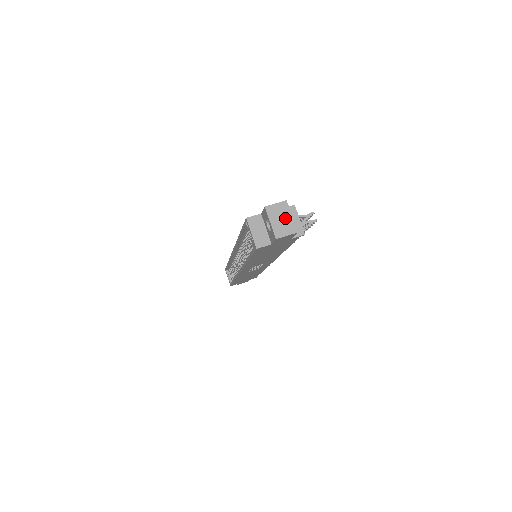
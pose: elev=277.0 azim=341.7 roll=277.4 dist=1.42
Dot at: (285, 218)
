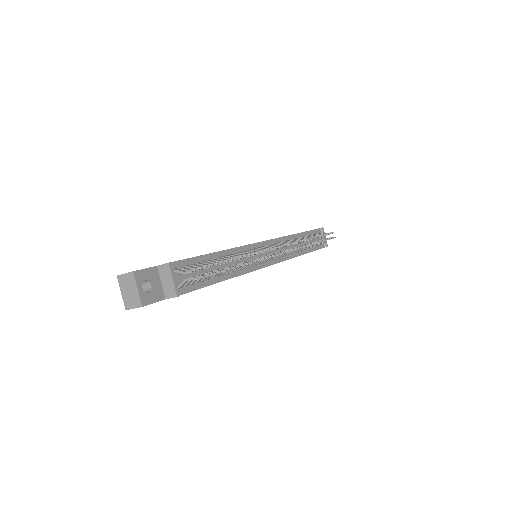
Dot at: (132, 290)
